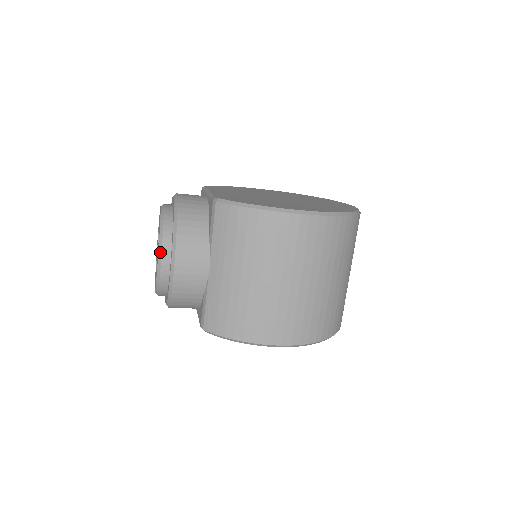
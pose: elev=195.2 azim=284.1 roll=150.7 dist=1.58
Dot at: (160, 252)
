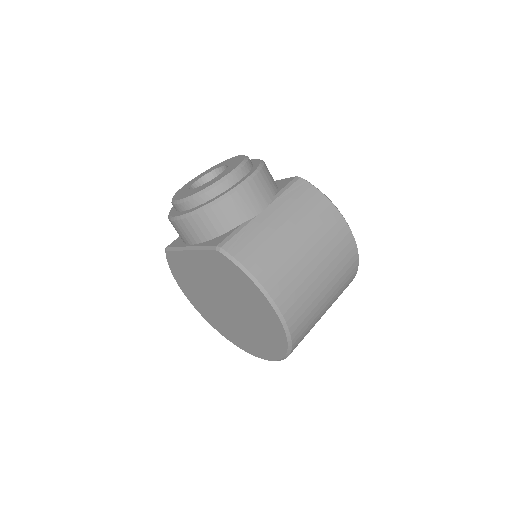
Dot at: (239, 168)
